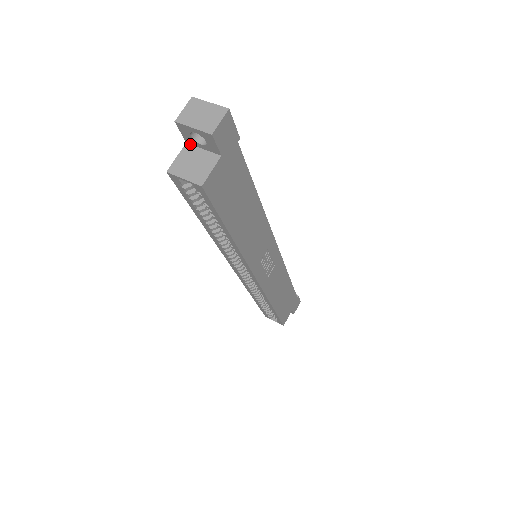
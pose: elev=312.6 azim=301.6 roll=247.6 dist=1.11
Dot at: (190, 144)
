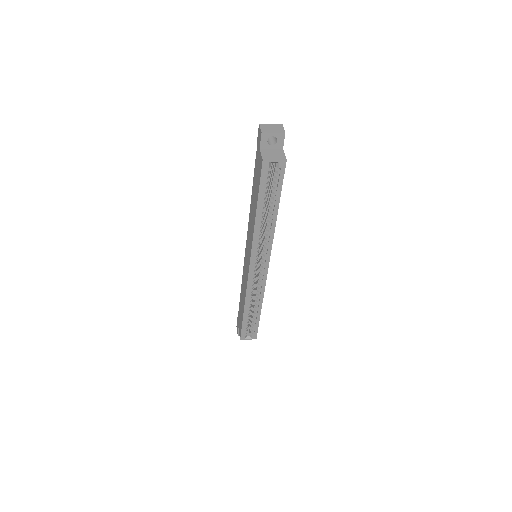
Dot at: (262, 149)
